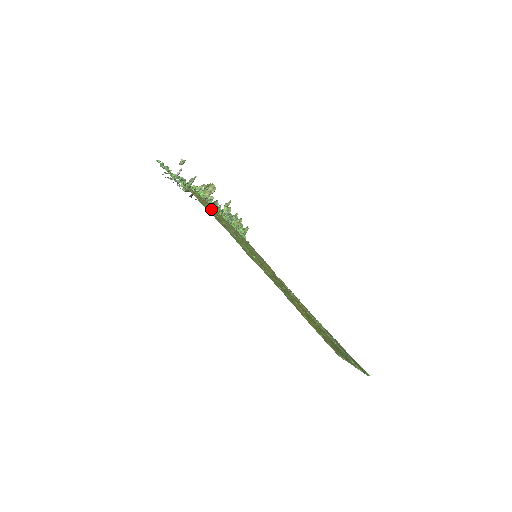
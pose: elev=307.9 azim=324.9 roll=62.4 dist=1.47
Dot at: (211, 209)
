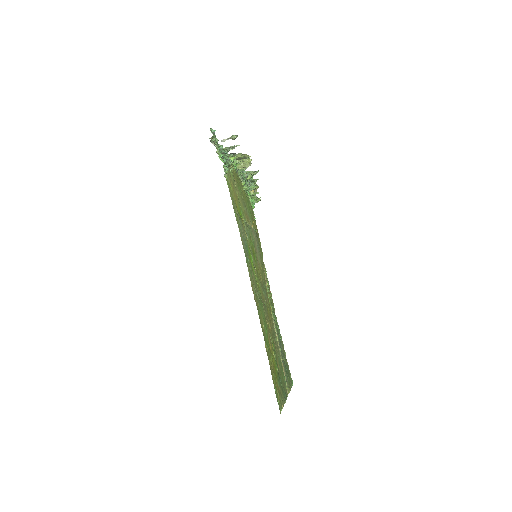
Dot at: (238, 197)
